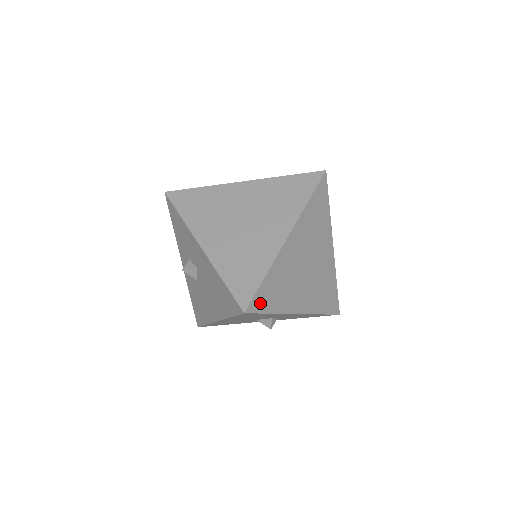
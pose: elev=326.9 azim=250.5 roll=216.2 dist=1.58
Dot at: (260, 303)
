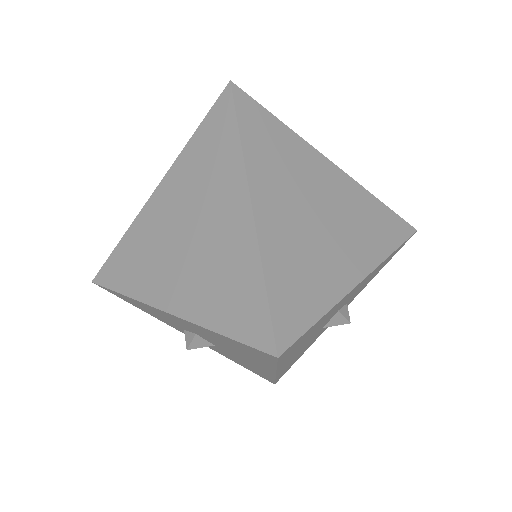
Dot at: (290, 322)
